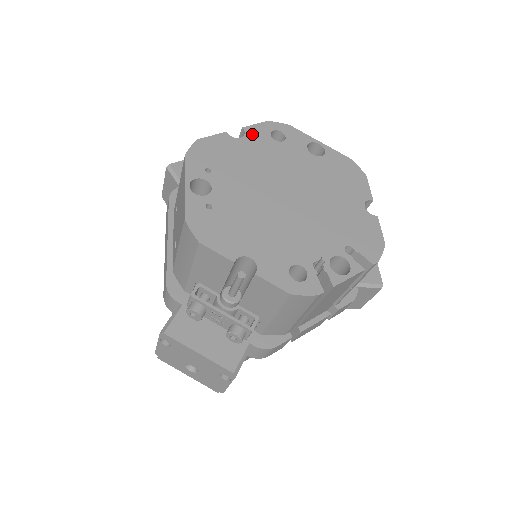
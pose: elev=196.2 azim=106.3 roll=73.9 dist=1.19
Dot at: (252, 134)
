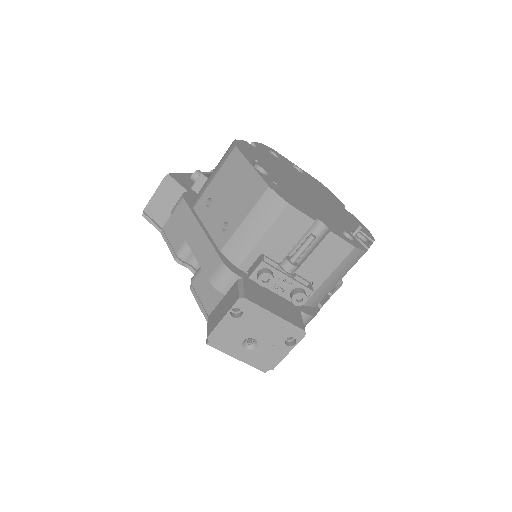
Dot at: (260, 148)
